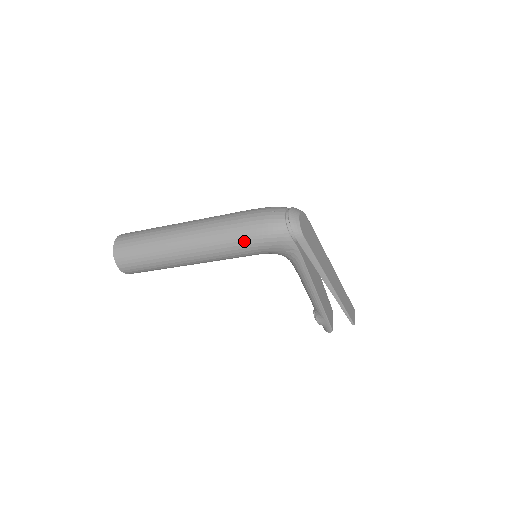
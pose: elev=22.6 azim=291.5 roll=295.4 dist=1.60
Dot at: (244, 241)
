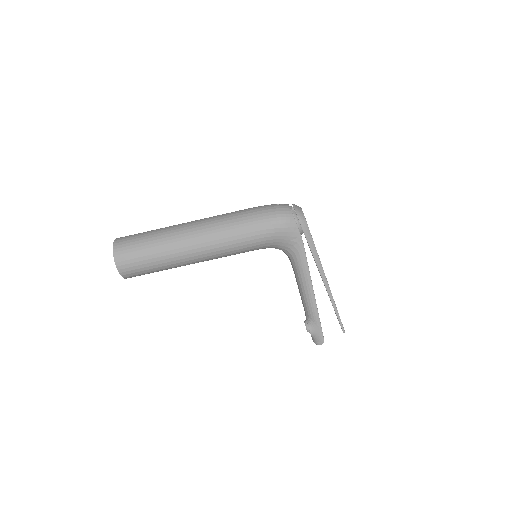
Dot at: (253, 228)
